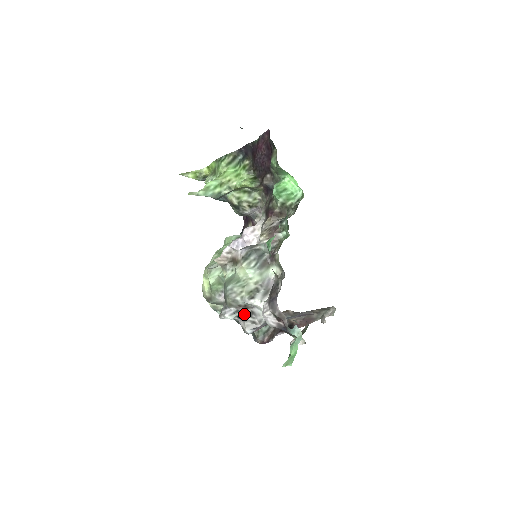
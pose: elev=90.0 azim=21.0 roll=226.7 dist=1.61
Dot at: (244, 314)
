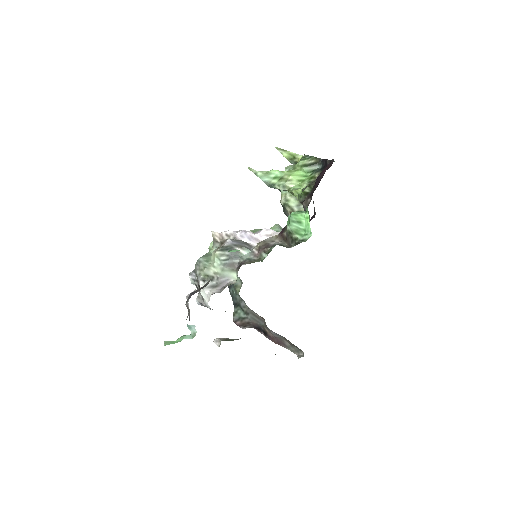
Dot at: occluded
